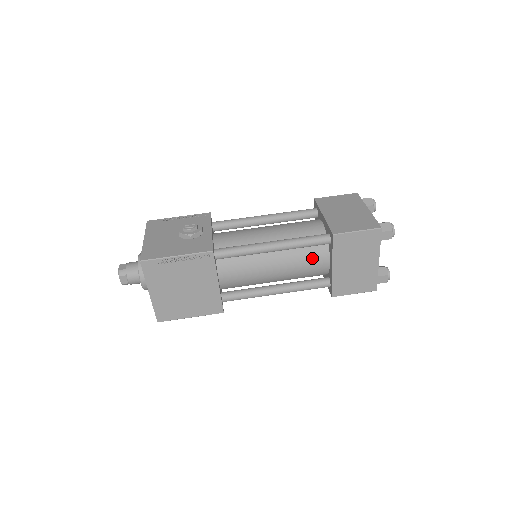
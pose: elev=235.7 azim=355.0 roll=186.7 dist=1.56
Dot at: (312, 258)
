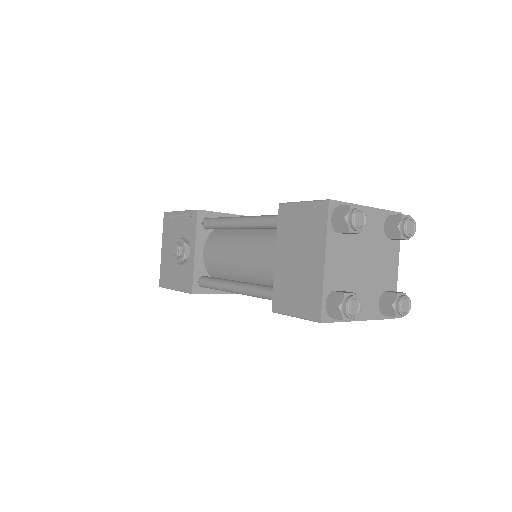
Dot at: occluded
